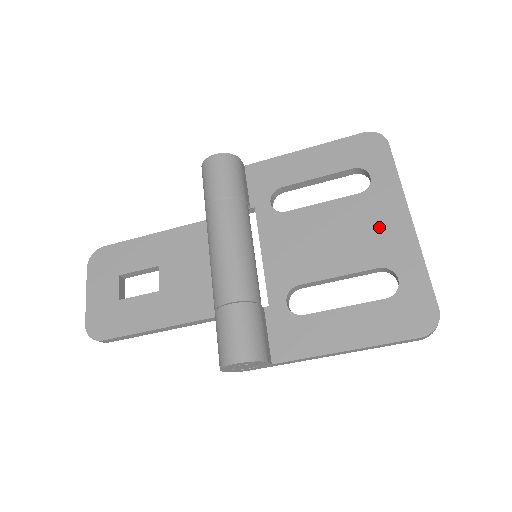
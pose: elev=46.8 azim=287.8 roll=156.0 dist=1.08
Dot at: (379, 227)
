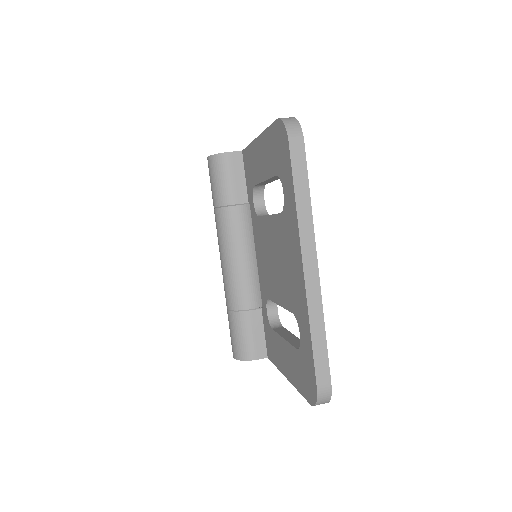
Dot at: (290, 265)
